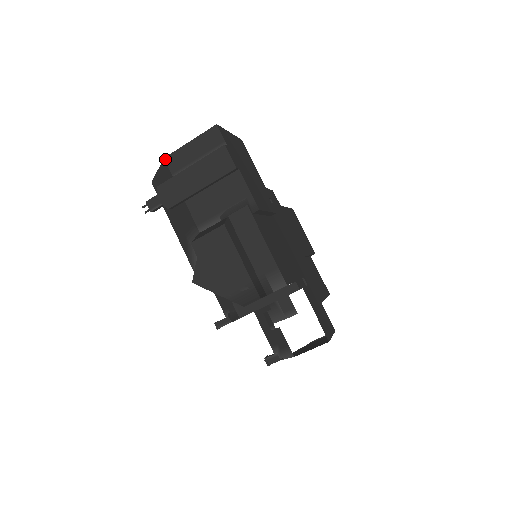
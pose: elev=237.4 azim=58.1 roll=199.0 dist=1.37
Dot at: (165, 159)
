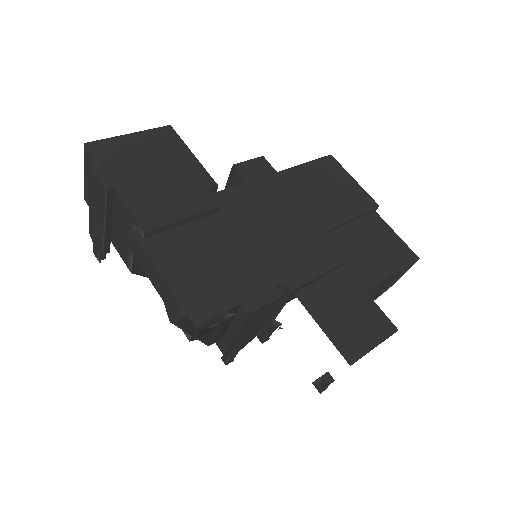
Dot at: (85, 200)
